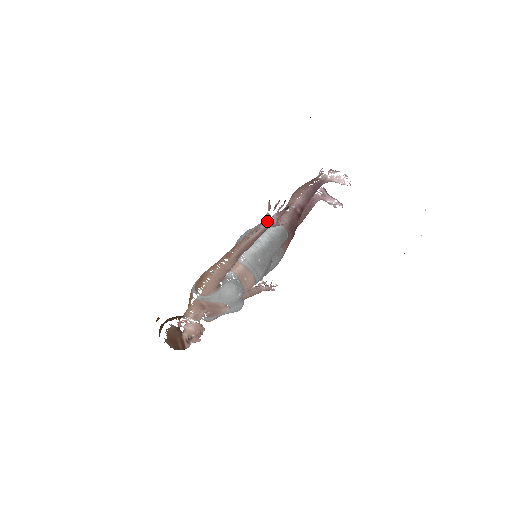
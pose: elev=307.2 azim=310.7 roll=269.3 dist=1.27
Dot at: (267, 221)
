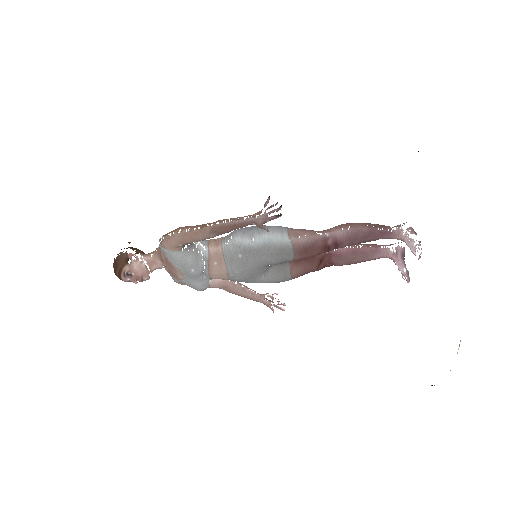
Dot at: (283, 227)
